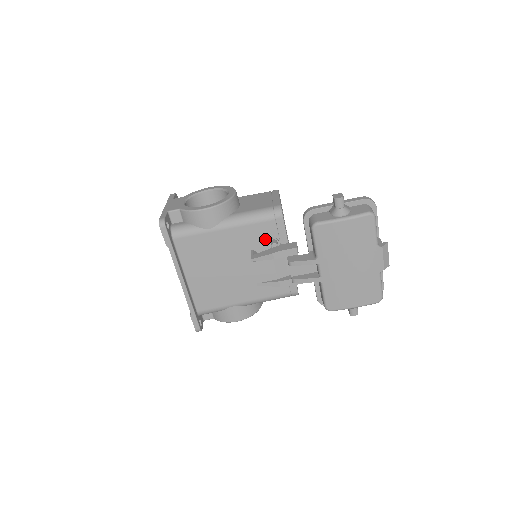
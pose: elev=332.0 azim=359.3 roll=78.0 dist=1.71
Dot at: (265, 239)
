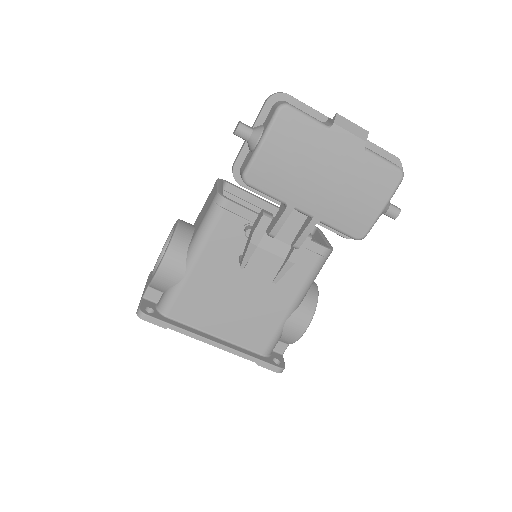
Dot at: (238, 235)
